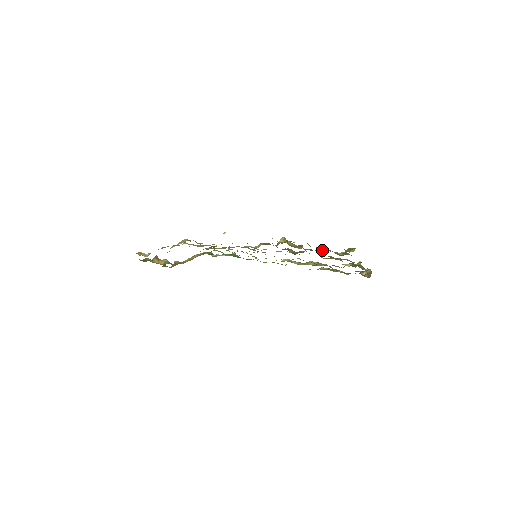
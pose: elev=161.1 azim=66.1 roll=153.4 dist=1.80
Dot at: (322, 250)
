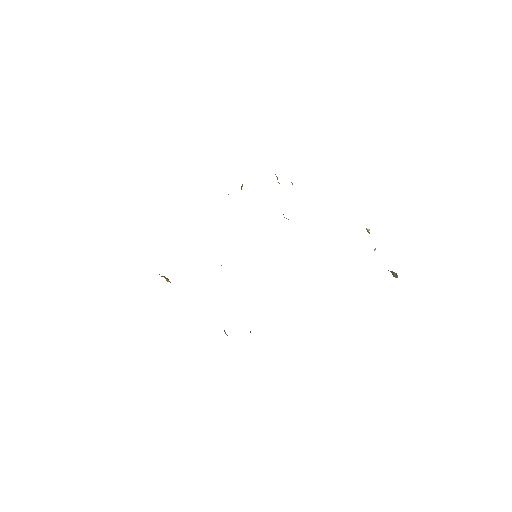
Dot at: occluded
